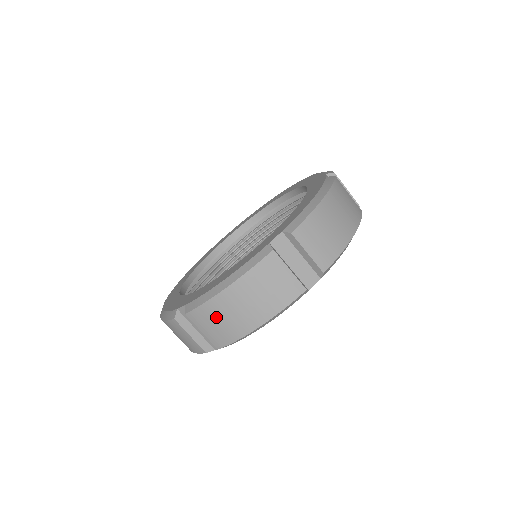
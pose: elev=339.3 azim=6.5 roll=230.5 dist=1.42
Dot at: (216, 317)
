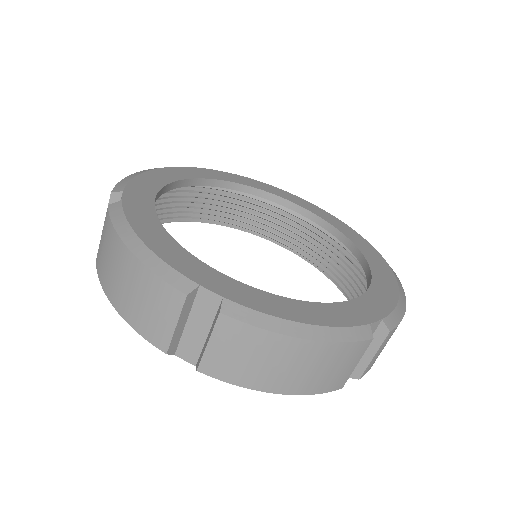
Dot at: (255, 351)
